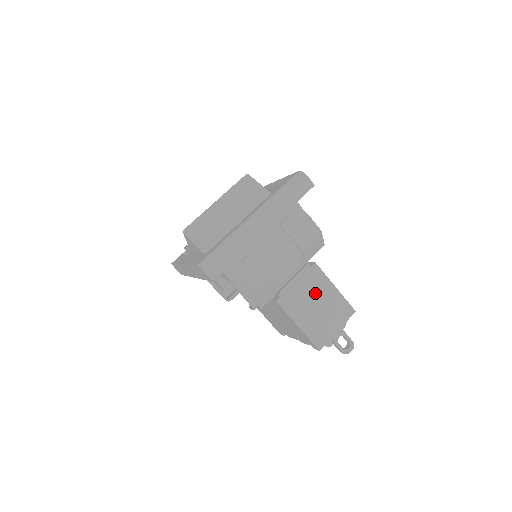
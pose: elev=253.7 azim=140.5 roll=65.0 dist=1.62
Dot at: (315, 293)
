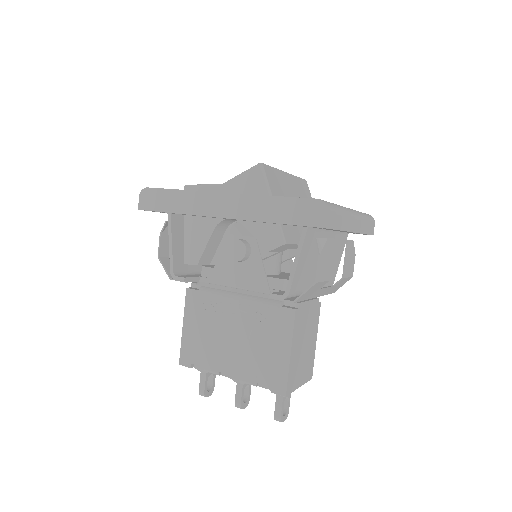
Dot at: (309, 331)
